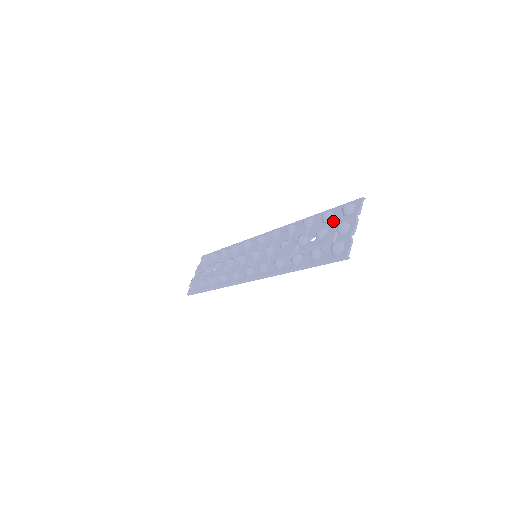
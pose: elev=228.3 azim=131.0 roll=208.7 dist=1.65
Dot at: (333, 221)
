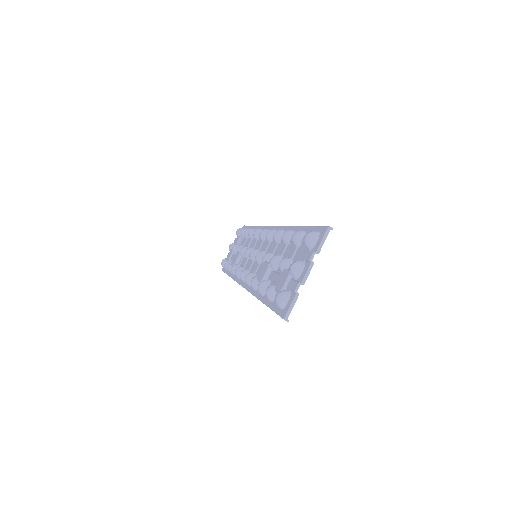
Dot at: (300, 249)
